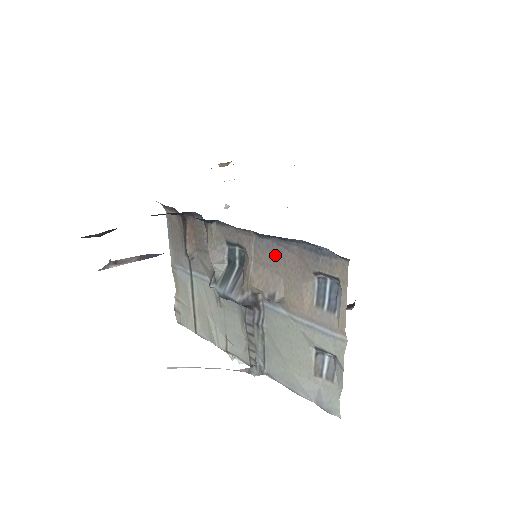
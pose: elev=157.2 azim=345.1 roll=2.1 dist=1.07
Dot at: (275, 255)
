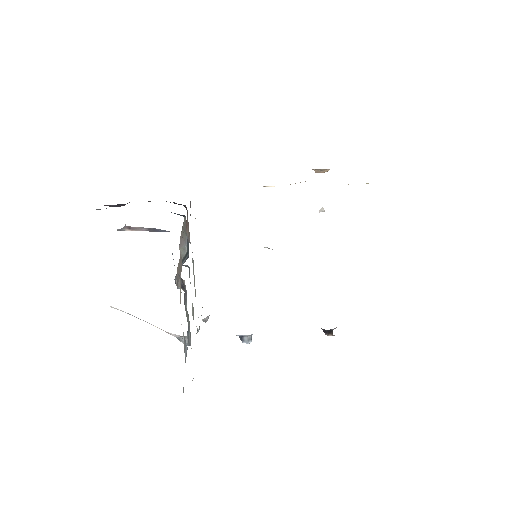
Dot at: occluded
